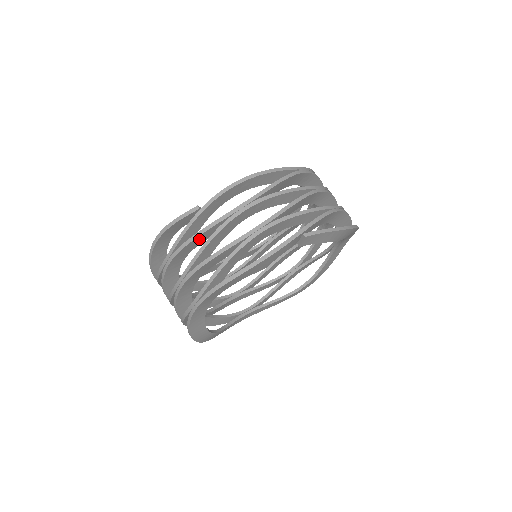
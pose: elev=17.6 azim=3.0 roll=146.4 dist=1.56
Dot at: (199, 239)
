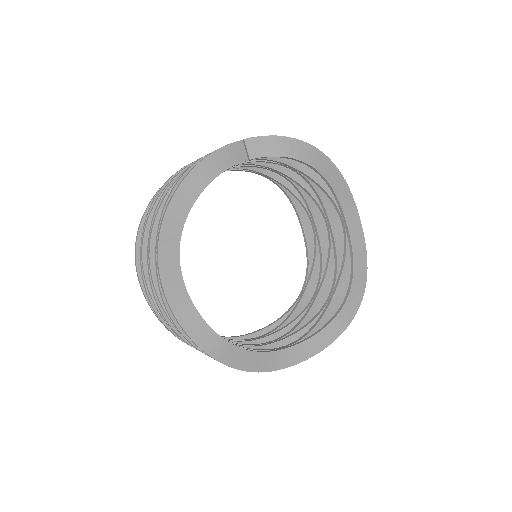
Dot at: occluded
